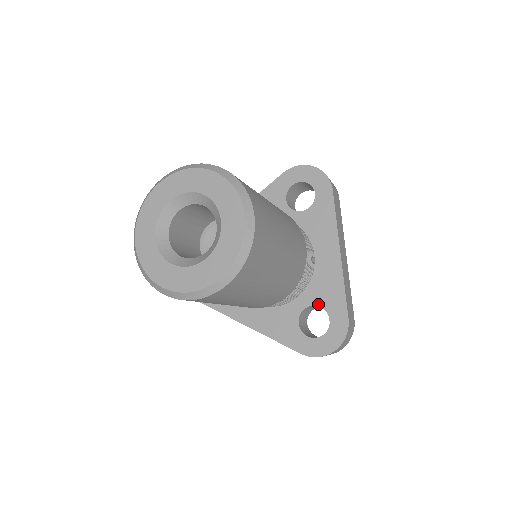
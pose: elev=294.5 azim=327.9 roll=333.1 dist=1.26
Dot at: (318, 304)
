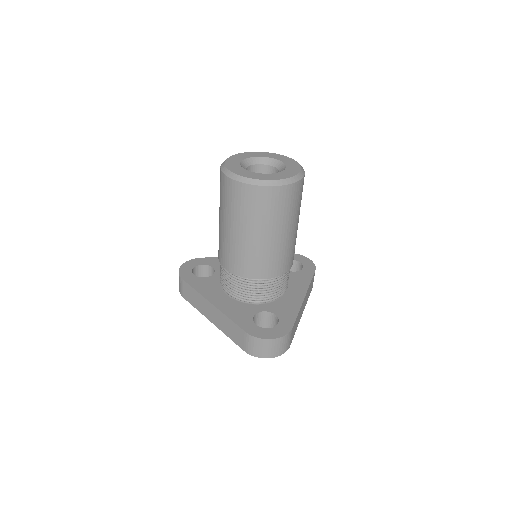
Dot at: (275, 313)
